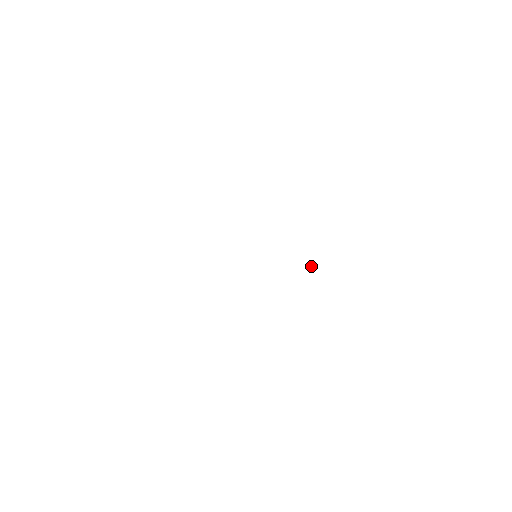
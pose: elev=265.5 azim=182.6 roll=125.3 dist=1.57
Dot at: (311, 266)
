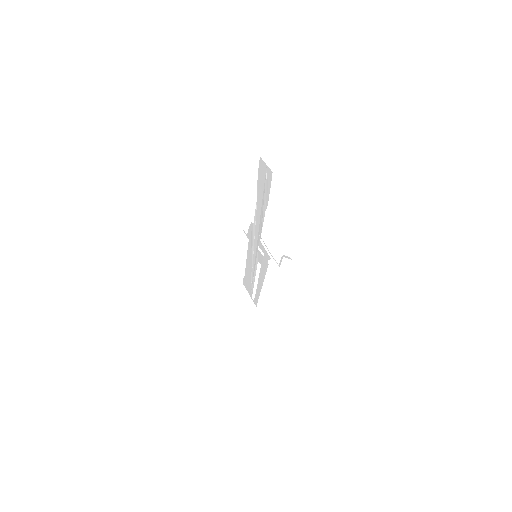
Dot at: (264, 206)
